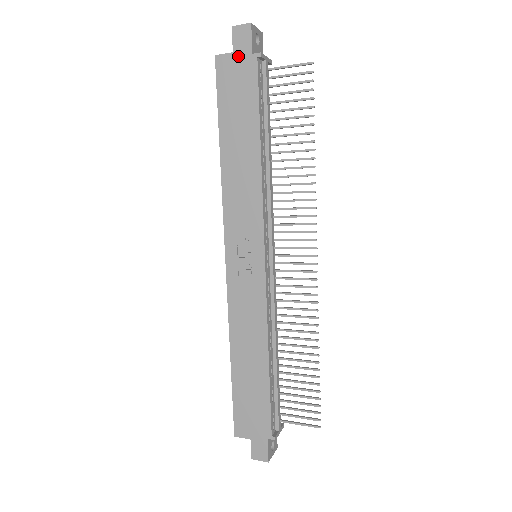
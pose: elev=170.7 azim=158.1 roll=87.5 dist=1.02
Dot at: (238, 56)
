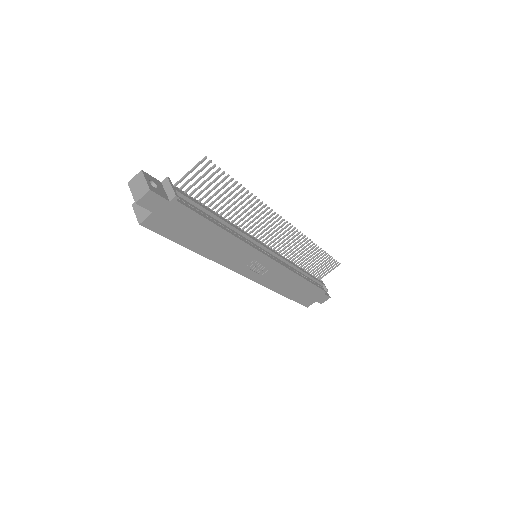
Dot at: (159, 211)
